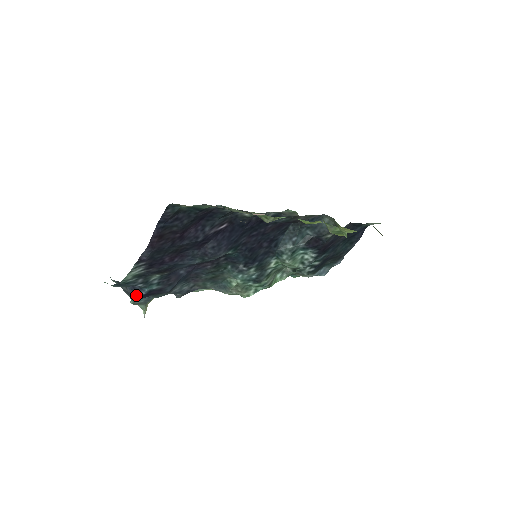
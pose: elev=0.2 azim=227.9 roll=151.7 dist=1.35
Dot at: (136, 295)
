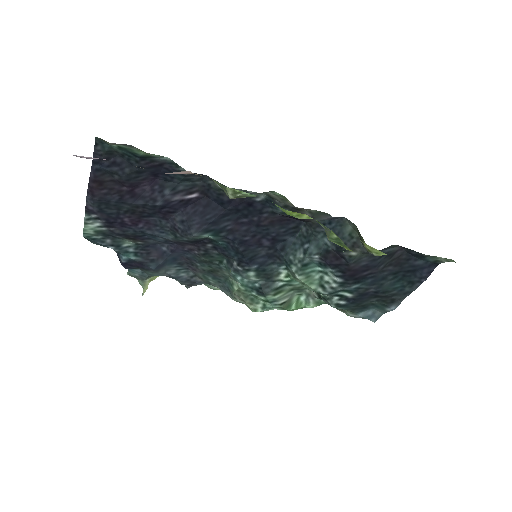
Dot at: (120, 262)
